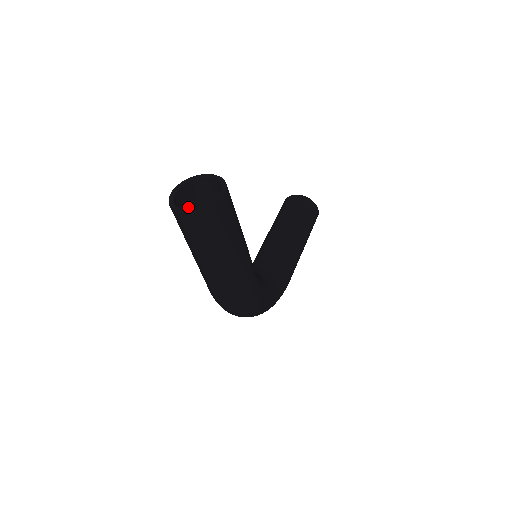
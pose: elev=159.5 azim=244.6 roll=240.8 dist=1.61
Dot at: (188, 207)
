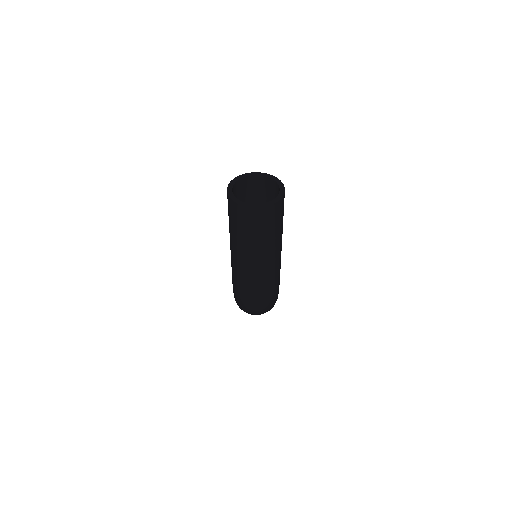
Dot at: occluded
